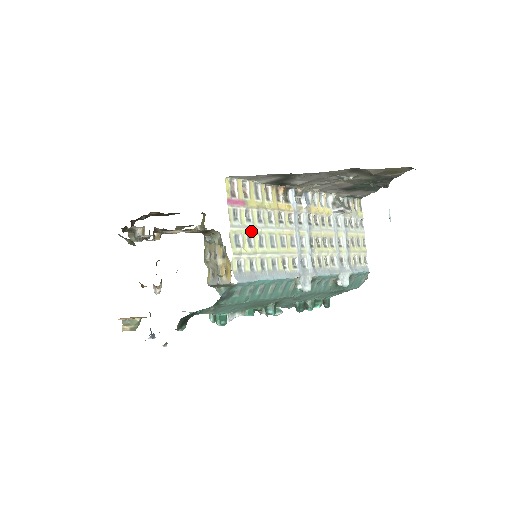
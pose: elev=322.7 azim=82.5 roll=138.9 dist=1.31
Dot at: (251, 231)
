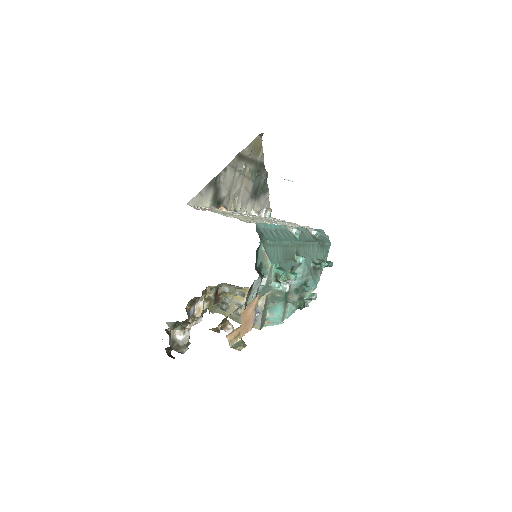
Dot at: occluded
